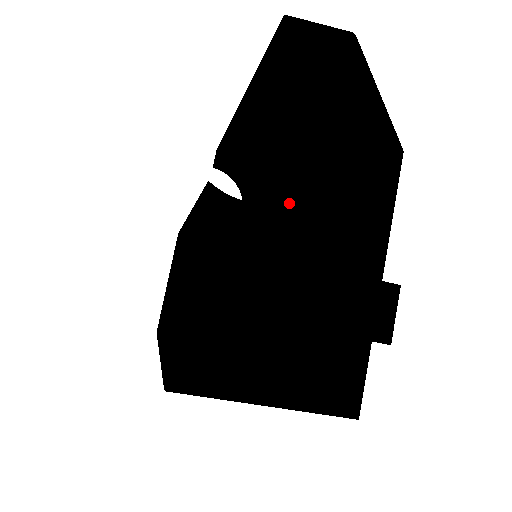
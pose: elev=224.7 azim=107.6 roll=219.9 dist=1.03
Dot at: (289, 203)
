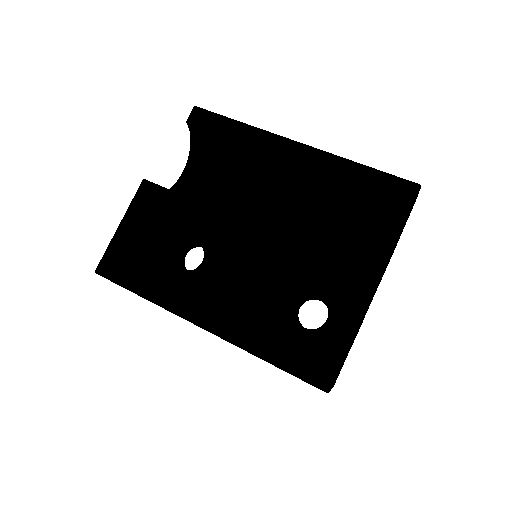
Dot at: occluded
